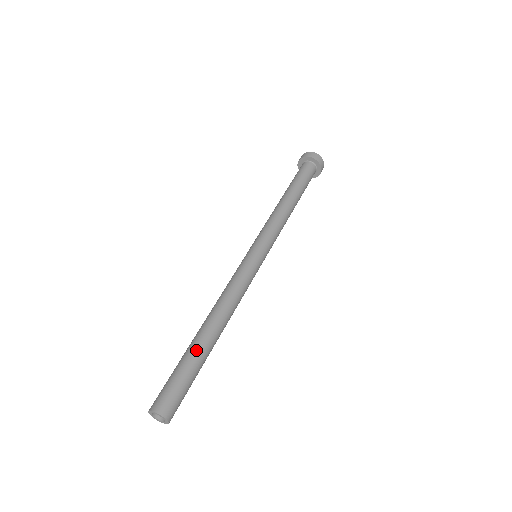
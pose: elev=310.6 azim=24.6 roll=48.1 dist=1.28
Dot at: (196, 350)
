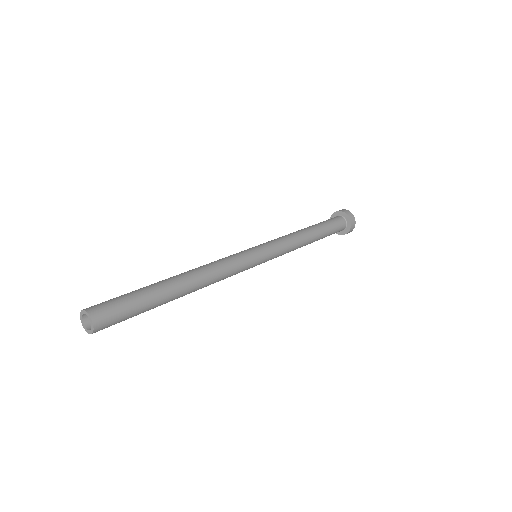
Dot at: (151, 284)
